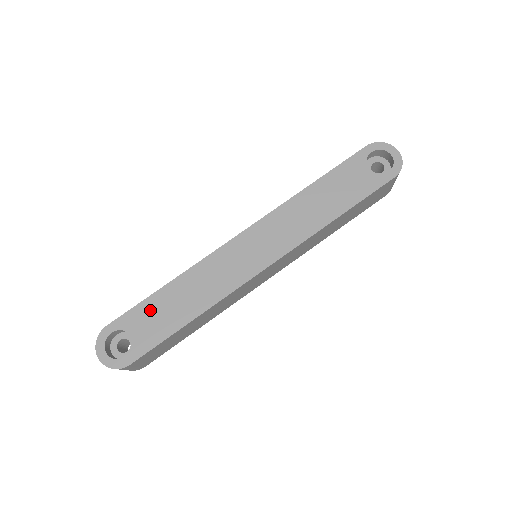
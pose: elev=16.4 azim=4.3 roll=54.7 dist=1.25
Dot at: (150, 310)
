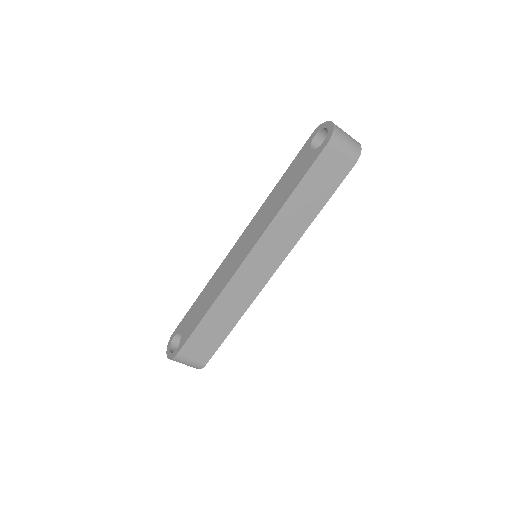
Dot at: (191, 314)
